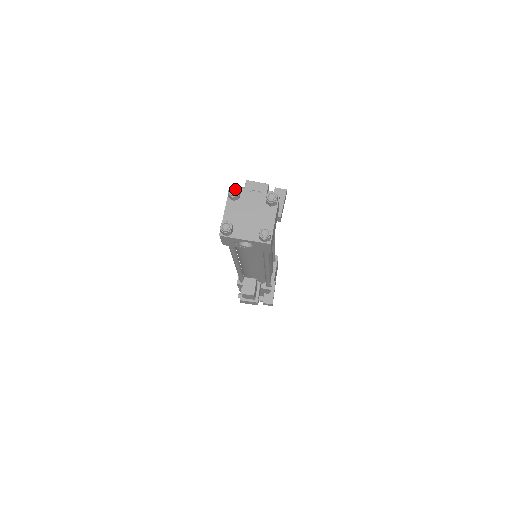
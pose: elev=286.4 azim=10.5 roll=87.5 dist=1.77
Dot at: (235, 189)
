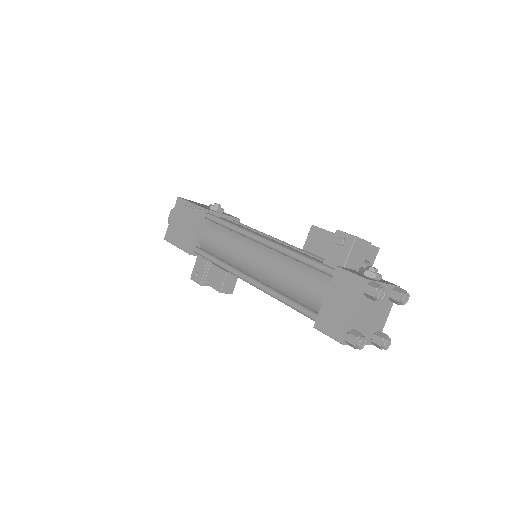
Dot at: (384, 293)
